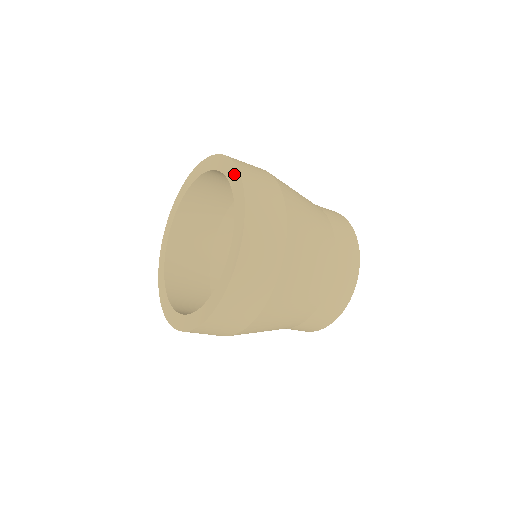
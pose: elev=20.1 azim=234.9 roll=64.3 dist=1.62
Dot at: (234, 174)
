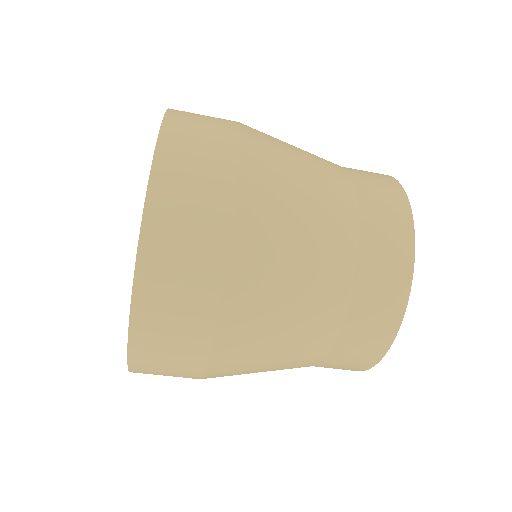
Dot at: occluded
